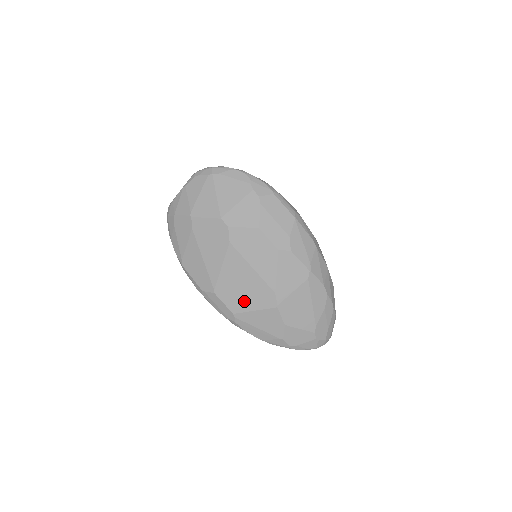
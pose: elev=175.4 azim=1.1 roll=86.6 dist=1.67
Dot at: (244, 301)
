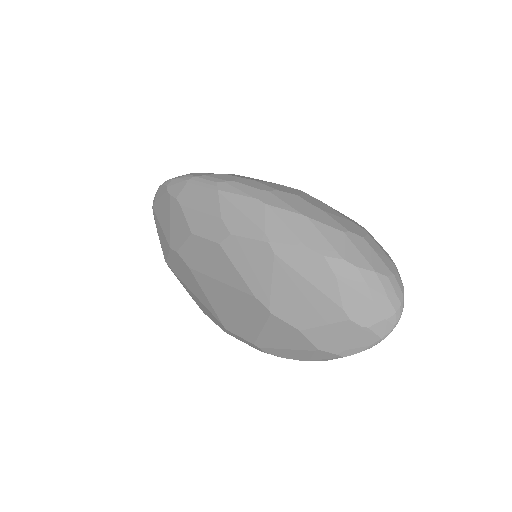
Dot at: (247, 324)
